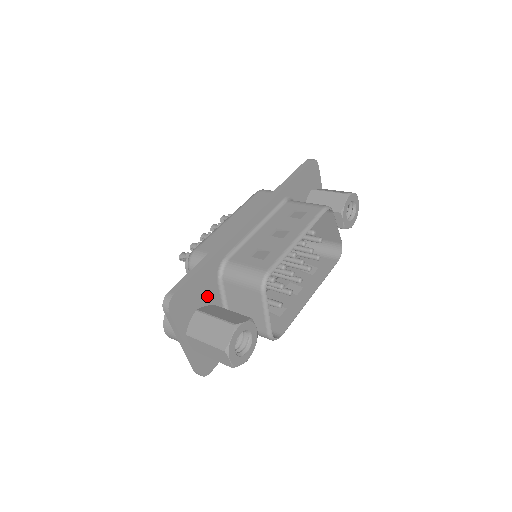
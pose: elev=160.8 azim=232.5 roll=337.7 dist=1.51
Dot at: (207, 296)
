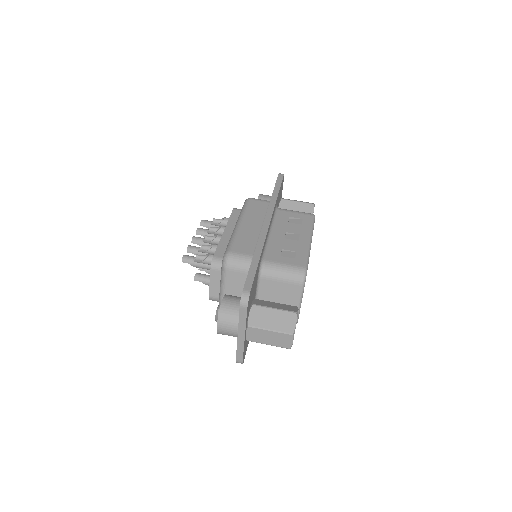
Dot at: (254, 292)
